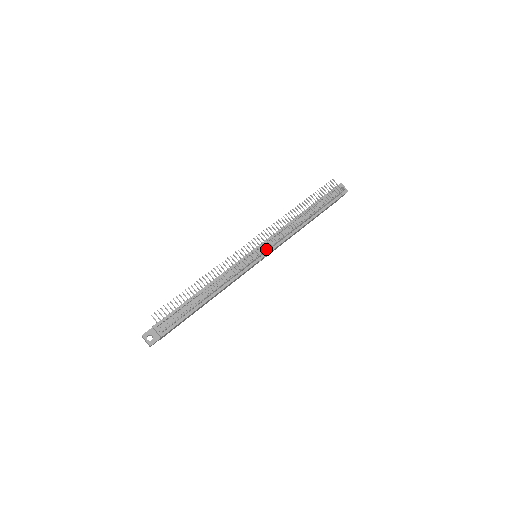
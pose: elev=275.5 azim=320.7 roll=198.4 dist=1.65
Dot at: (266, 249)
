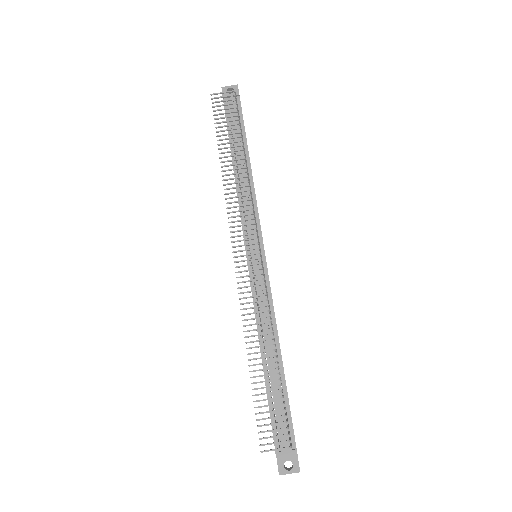
Dot at: occluded
